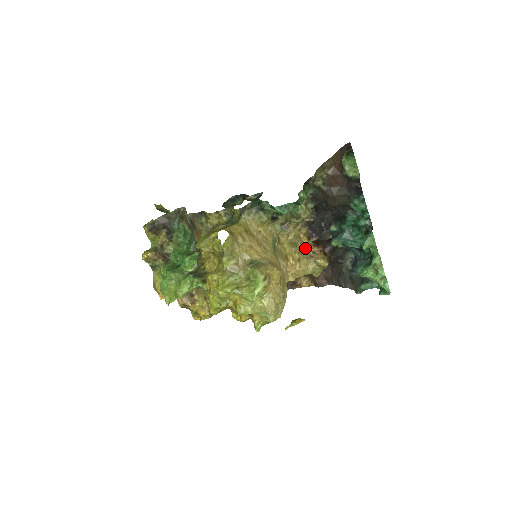
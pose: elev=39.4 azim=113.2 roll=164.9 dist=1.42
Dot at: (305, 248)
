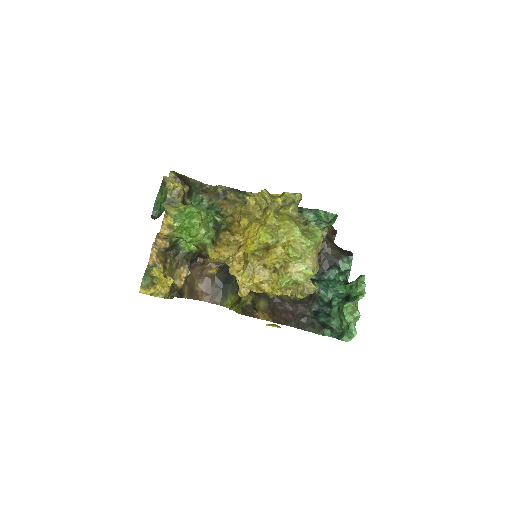
Dot at: occluded
